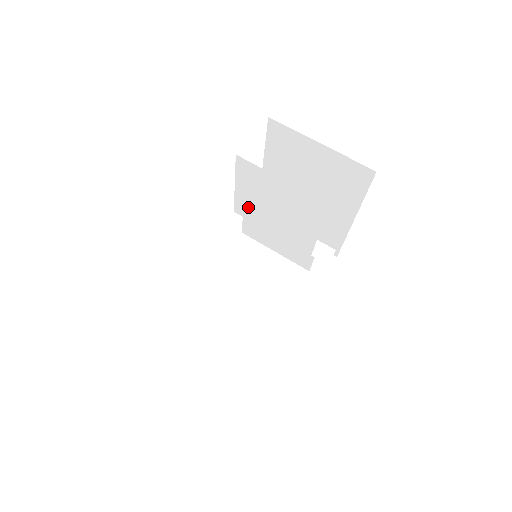
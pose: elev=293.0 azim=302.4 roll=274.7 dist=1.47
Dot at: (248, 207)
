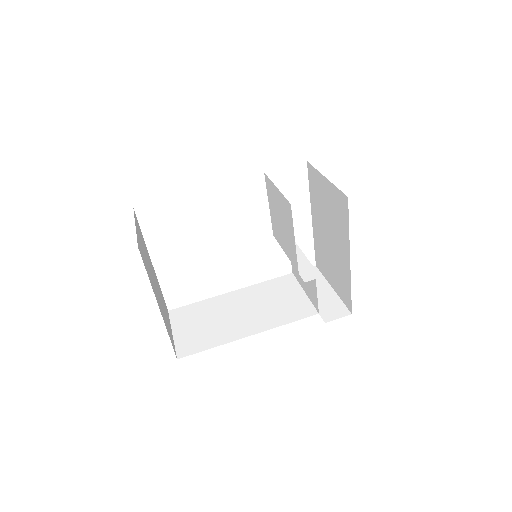
Dot at: (275, 227)
